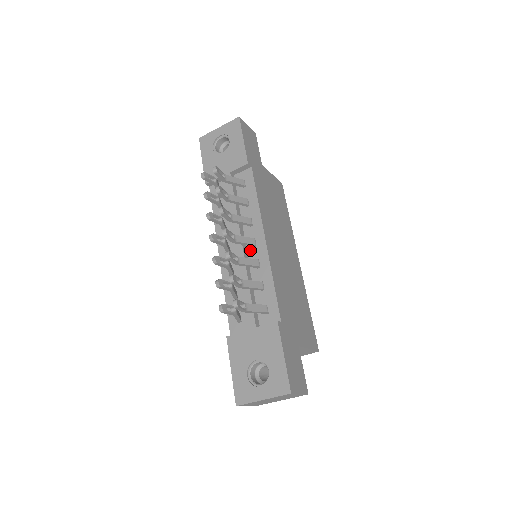
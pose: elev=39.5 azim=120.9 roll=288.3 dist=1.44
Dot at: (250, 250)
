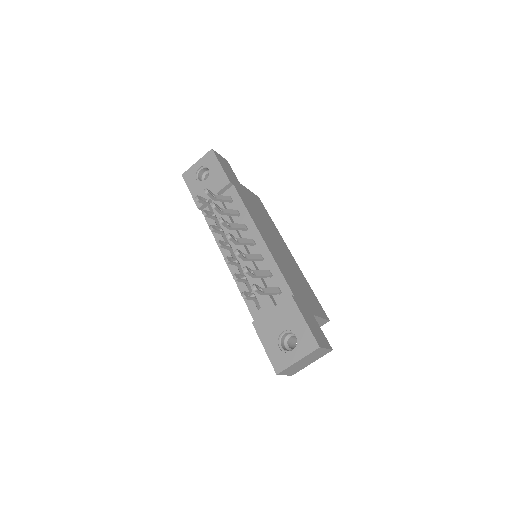
Dot at: (251, 249)
